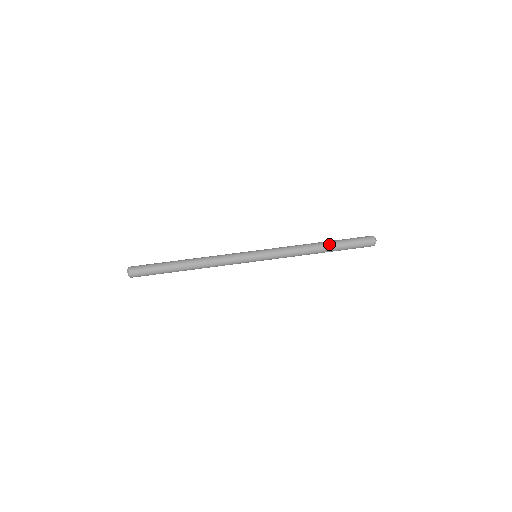
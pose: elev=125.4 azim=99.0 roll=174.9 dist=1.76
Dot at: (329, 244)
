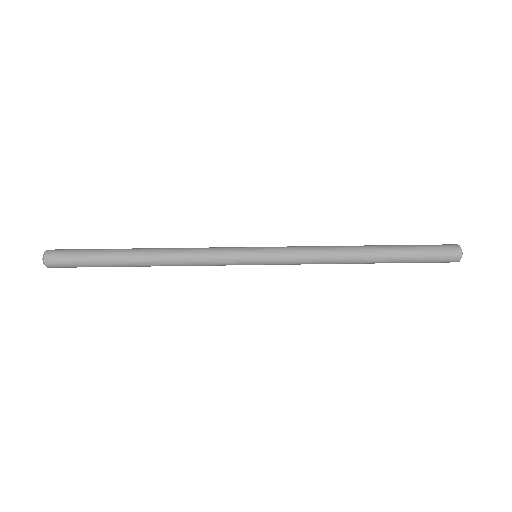
Dot at: (381, 250)
